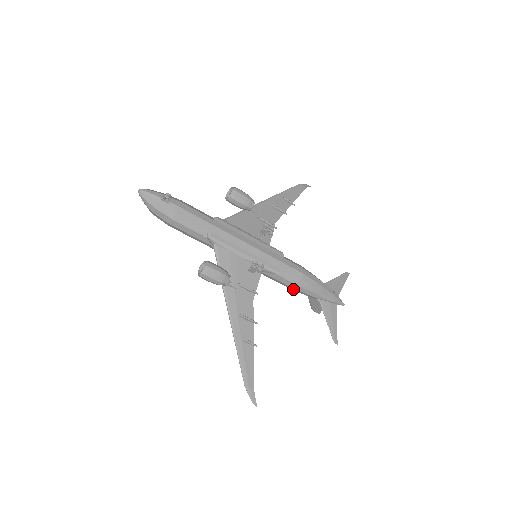
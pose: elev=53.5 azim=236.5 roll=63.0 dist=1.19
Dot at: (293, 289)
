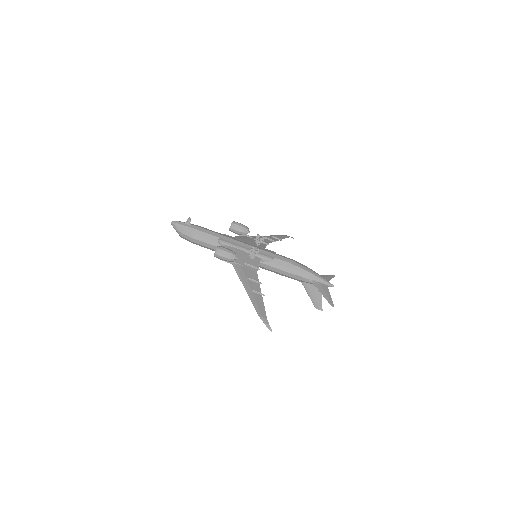
Dot at: (289, 275)
